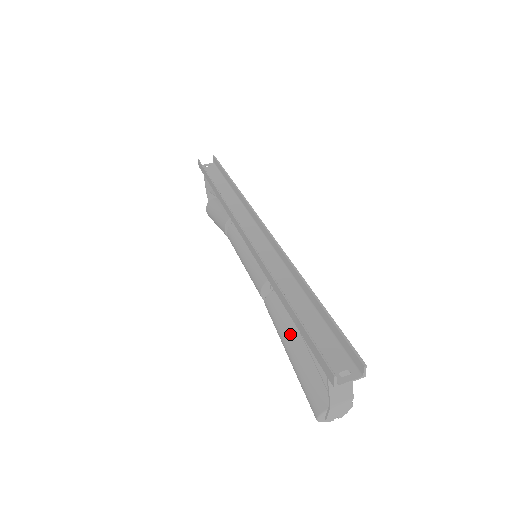
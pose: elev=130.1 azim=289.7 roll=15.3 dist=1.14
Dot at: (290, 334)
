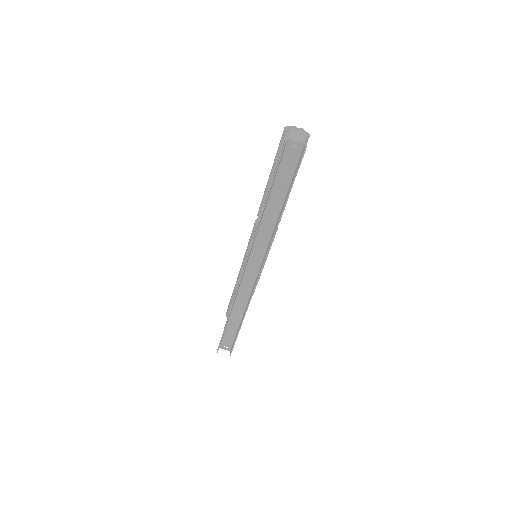
Dot at: occluded
